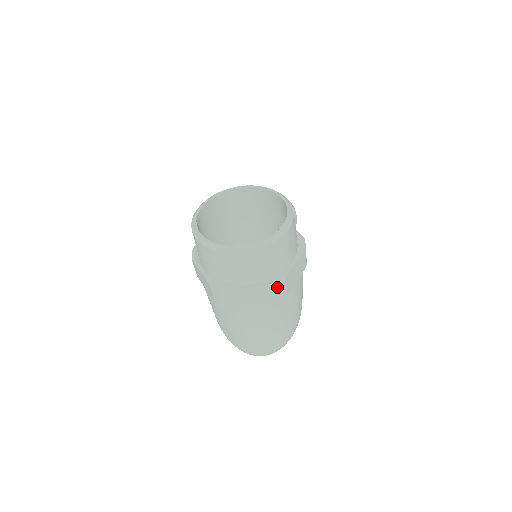
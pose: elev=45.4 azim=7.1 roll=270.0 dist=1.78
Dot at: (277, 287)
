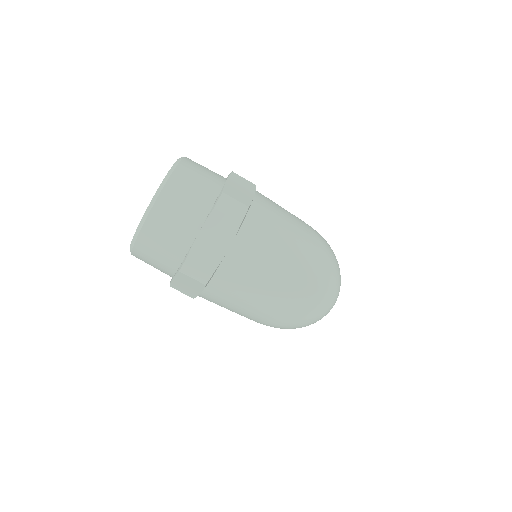
Dot at: (223, 205)
